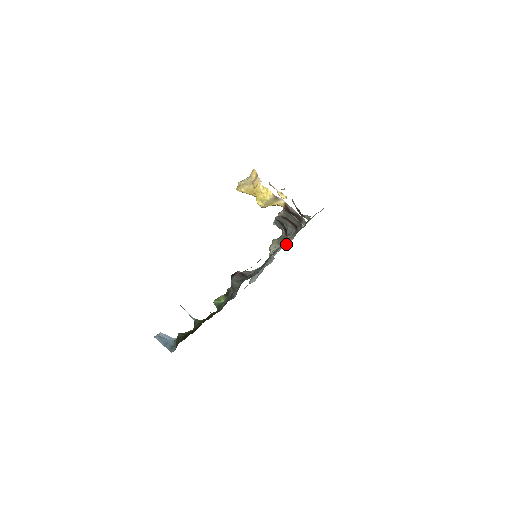
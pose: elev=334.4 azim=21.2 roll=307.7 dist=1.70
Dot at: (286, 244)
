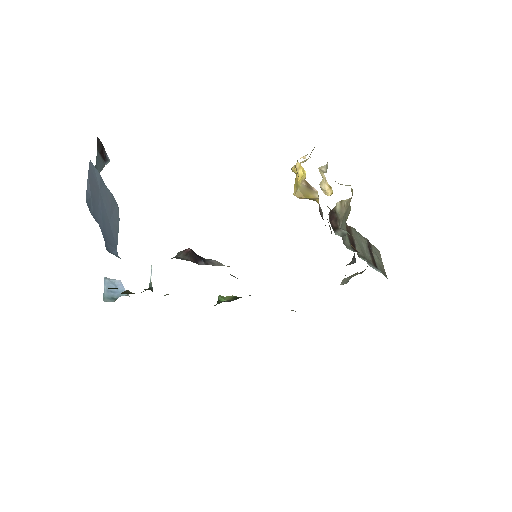
Dot at: occluded
